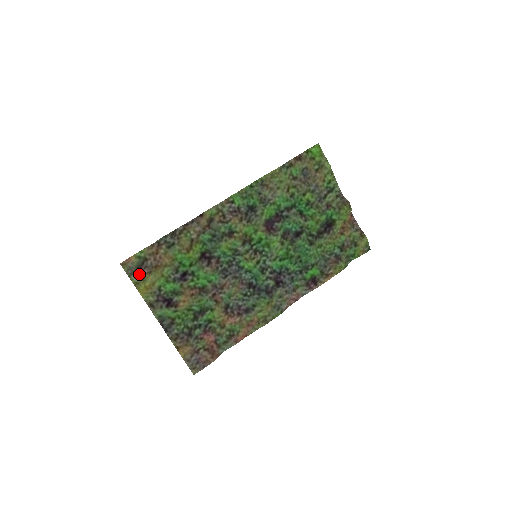
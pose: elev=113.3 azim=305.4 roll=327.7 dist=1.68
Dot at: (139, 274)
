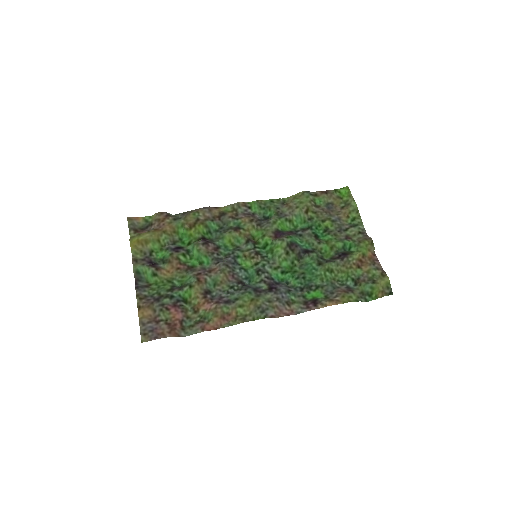
Dot at: (139, 232)
